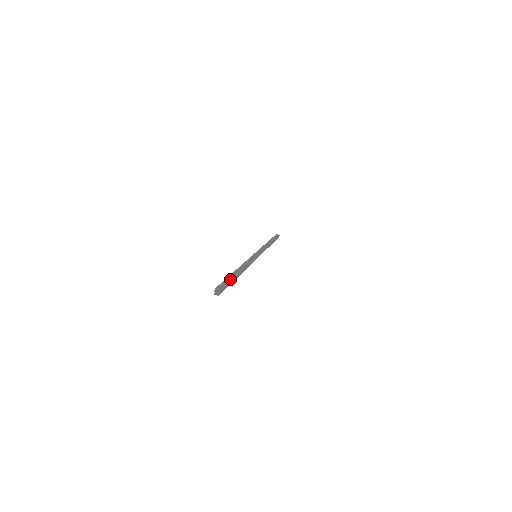
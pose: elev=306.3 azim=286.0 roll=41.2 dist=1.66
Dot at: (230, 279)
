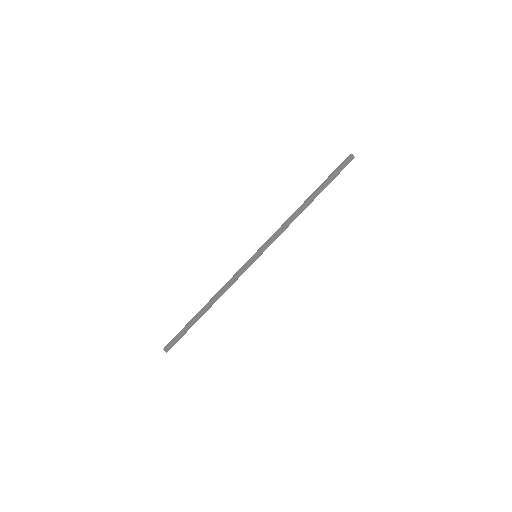
Dot at: (189, 326)
